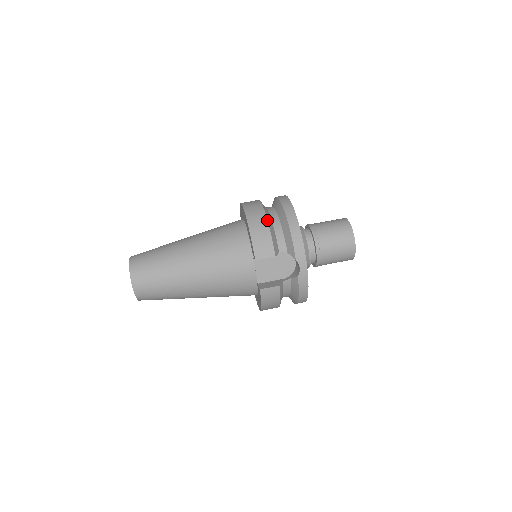
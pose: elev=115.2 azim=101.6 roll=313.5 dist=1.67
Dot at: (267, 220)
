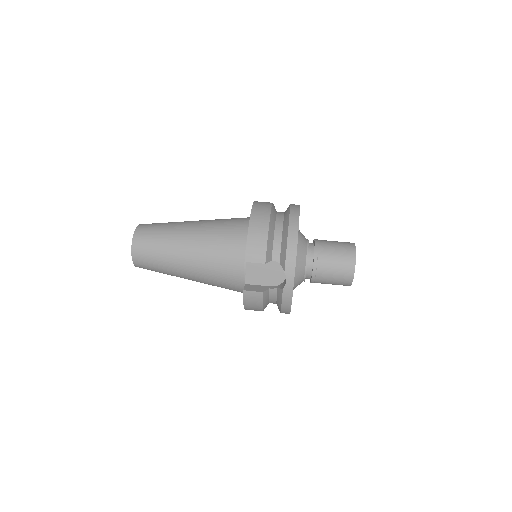
Dot at: (269, 226)
